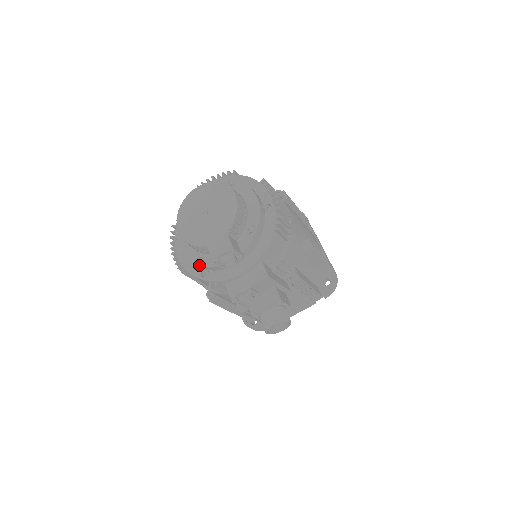
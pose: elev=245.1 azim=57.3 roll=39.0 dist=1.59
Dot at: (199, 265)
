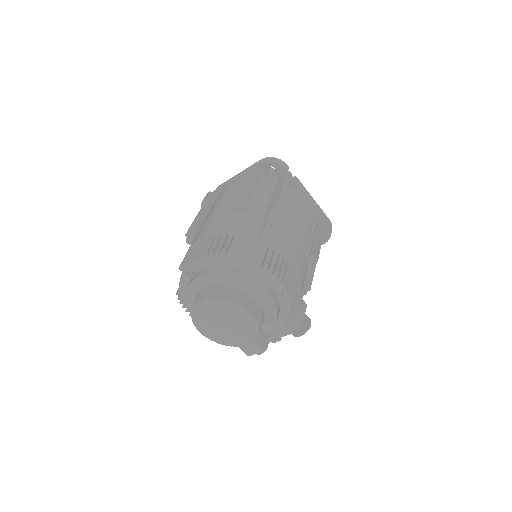
Dot at: occluded
